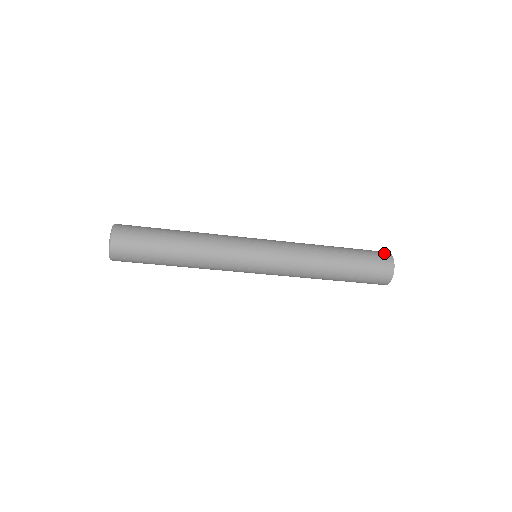
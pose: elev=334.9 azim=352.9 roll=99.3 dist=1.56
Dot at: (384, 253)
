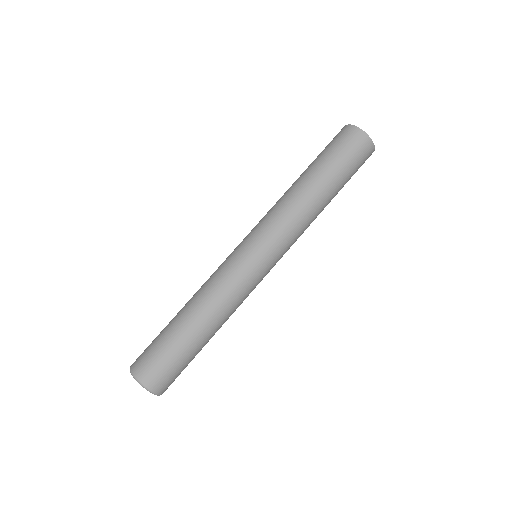
Dot at: occluded
